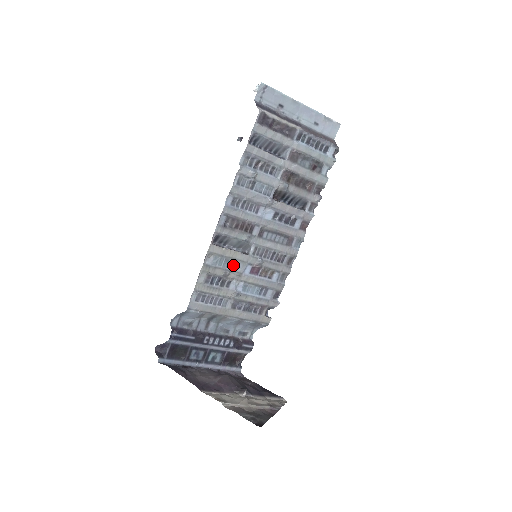
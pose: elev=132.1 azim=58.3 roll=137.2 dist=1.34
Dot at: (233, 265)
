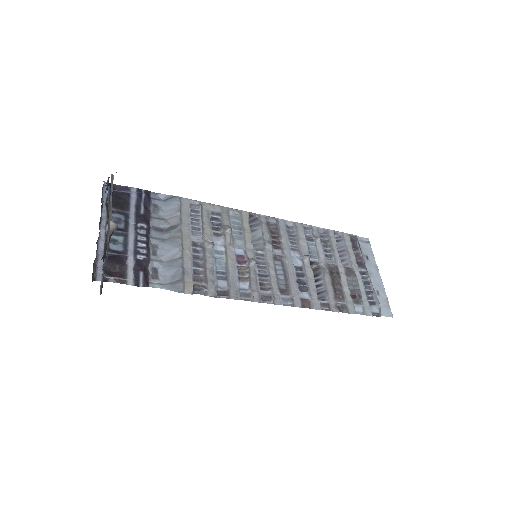
Dot at: (238, 235)
